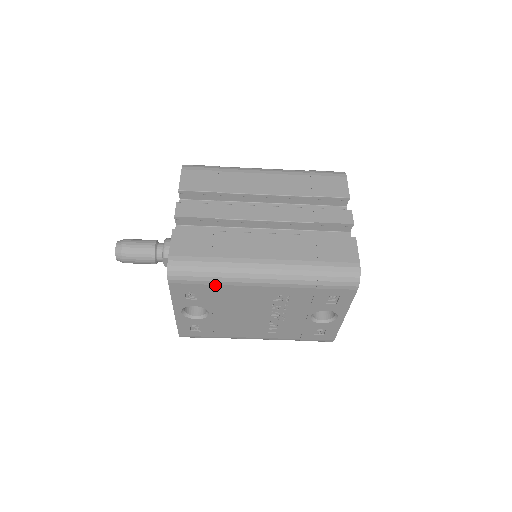
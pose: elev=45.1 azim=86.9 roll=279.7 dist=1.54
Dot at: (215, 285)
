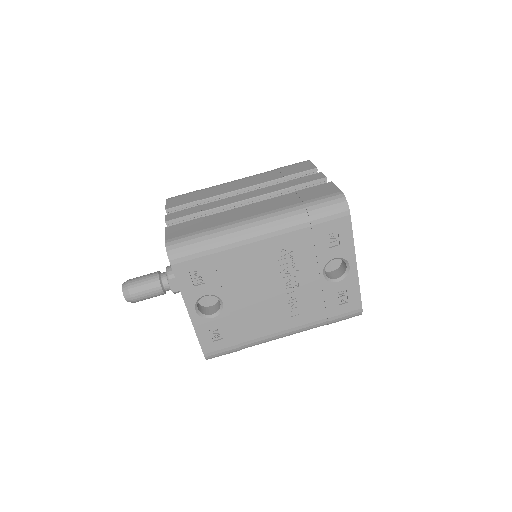
Dot at: (216, 254)
